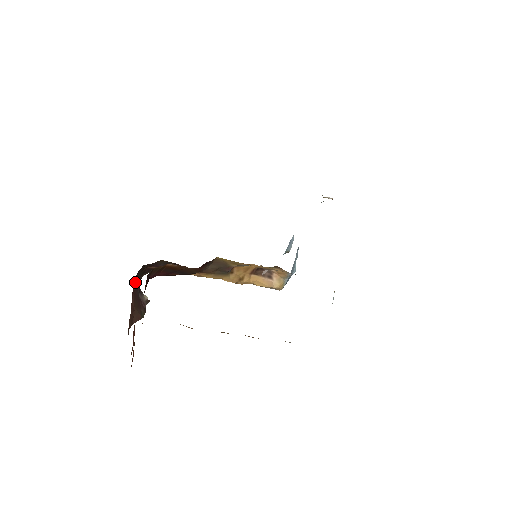
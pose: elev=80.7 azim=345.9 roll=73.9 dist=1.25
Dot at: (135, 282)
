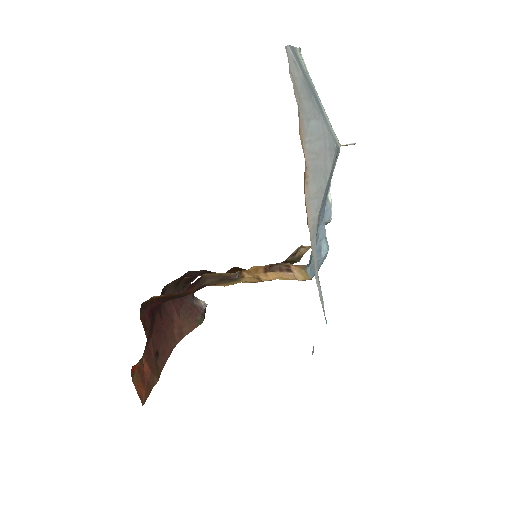
Dot at: occluded
